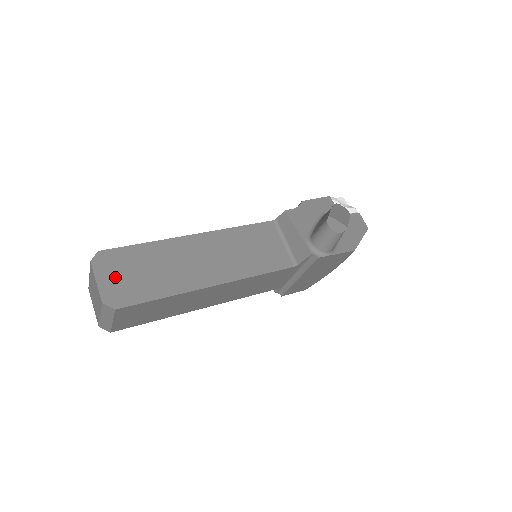
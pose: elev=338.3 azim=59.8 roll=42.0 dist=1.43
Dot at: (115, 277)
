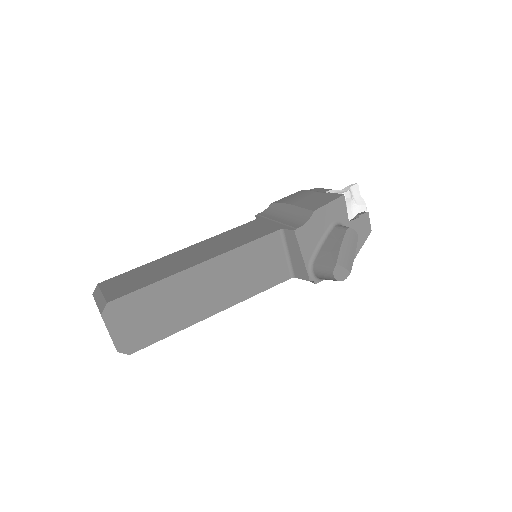
Dot at: (126, 326)
